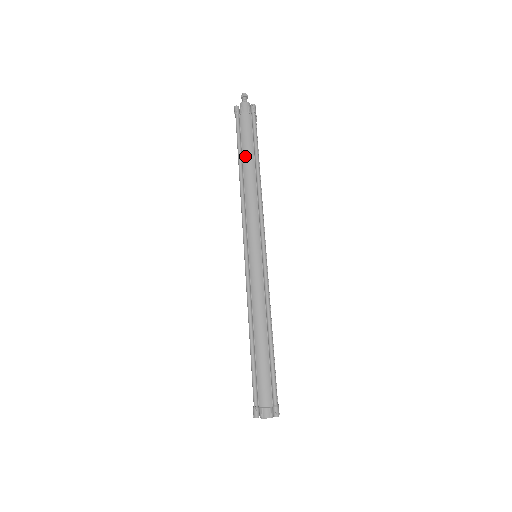
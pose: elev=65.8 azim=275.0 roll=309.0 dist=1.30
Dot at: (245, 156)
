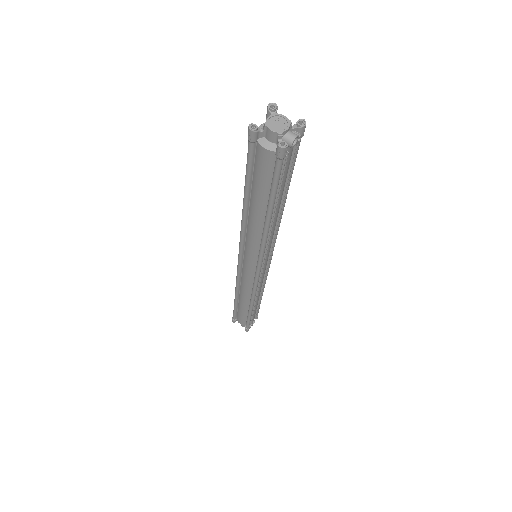
Dot at: occluded
